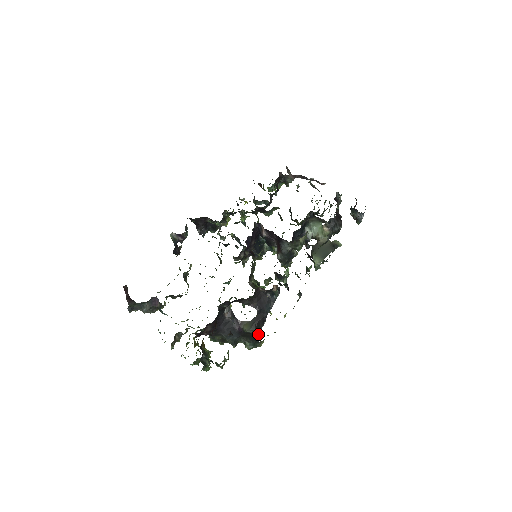
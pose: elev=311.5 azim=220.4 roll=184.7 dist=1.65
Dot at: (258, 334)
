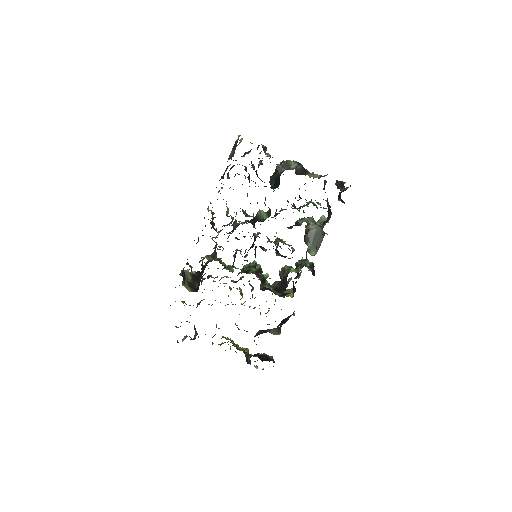
Dot at: occluded
